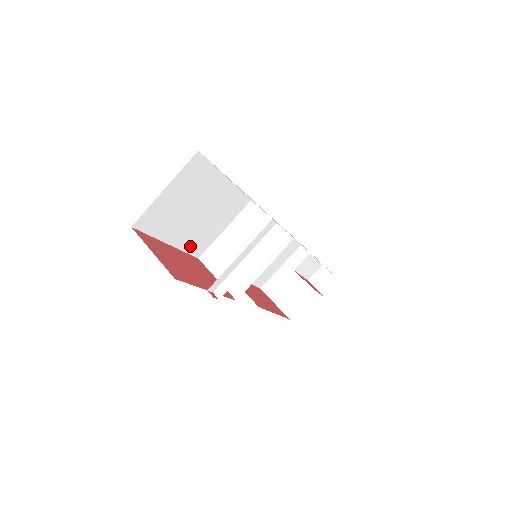
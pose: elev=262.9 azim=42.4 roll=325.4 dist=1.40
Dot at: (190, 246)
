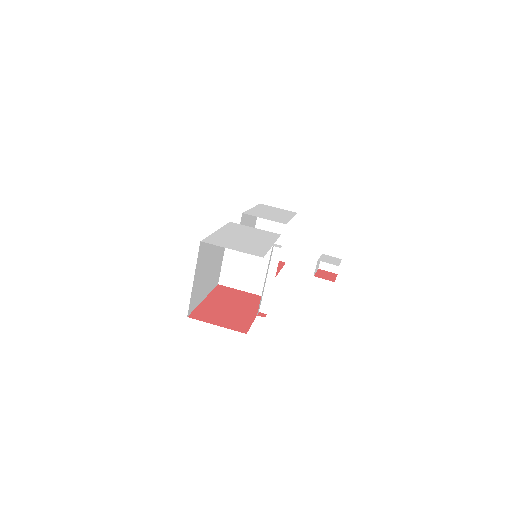
Dot at: (212, 285)
